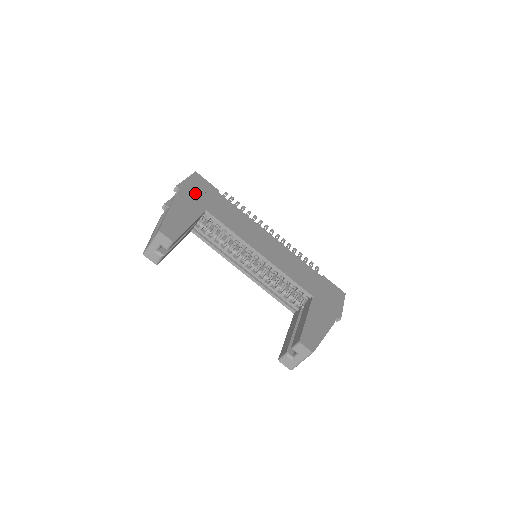
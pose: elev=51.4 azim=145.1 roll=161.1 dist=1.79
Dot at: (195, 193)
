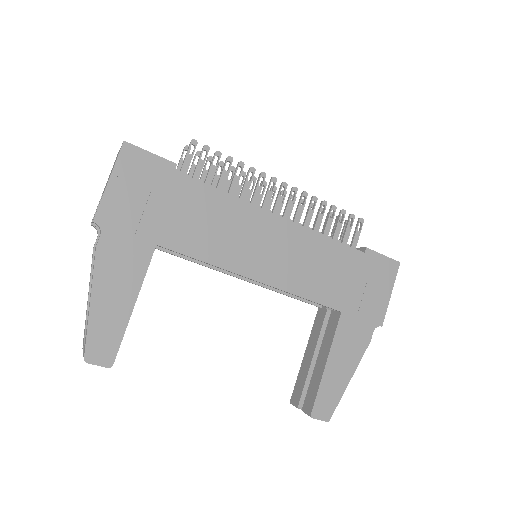
Dot at: (131, 212)
